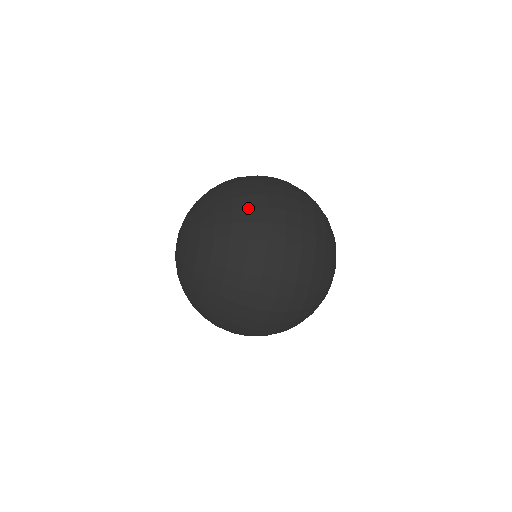
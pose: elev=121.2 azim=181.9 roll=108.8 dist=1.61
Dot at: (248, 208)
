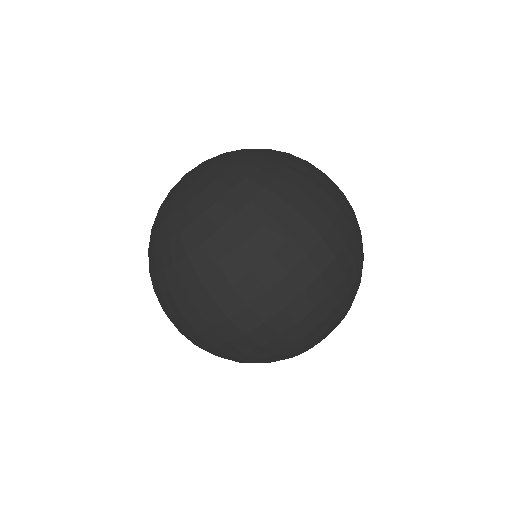
Dot at: (309, 163)
